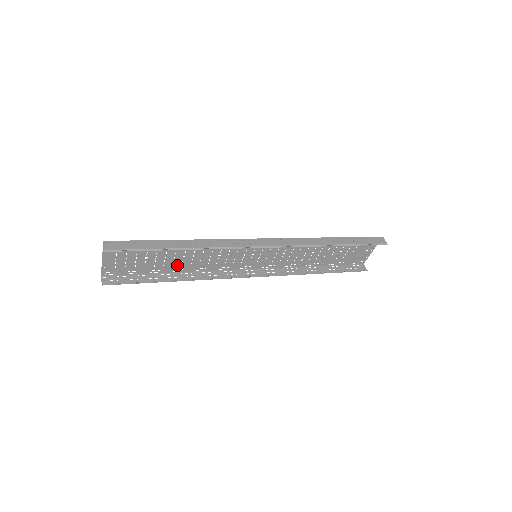
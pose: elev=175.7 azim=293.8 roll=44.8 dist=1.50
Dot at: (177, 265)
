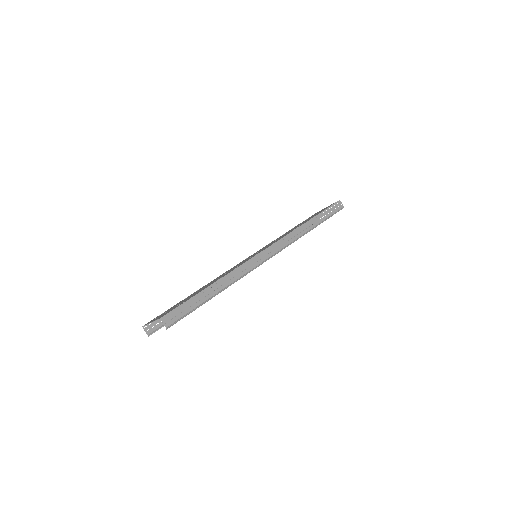
Dot at: occluded
